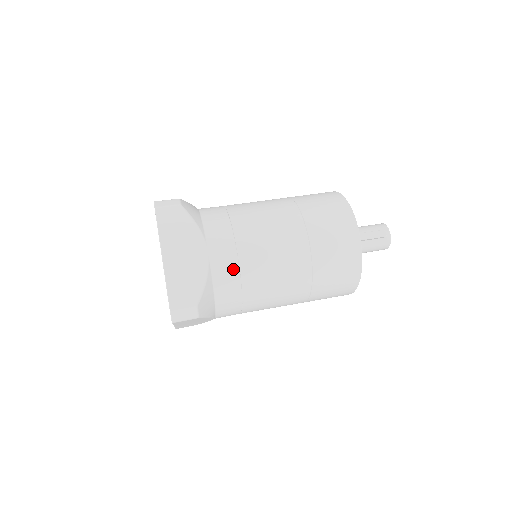
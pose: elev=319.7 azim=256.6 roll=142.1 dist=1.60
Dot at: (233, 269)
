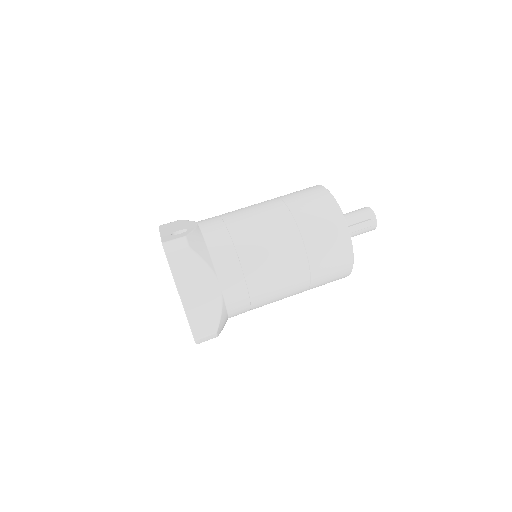
Dot at: (243, 295)
